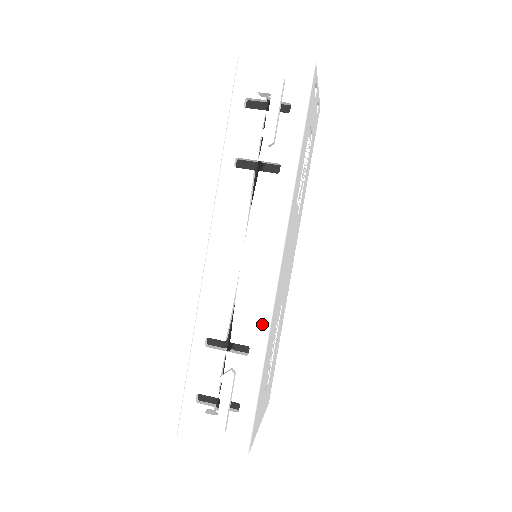
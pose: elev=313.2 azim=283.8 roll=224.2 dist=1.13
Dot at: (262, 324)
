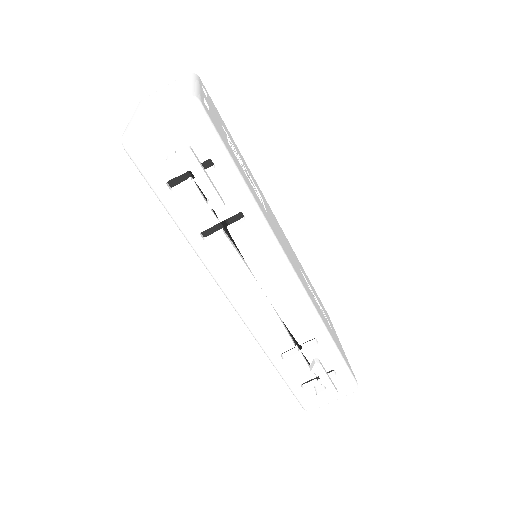
Dot at: (314, 320)
